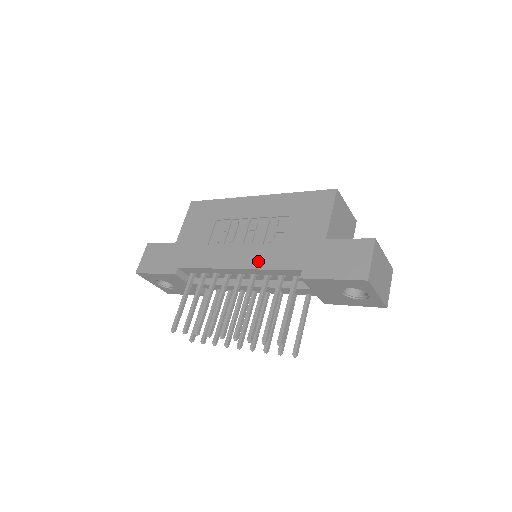
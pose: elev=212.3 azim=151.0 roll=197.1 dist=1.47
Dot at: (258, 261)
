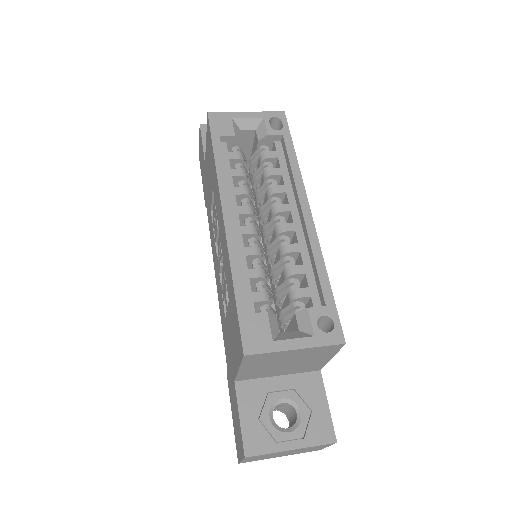
Dot at: (219, 302)
